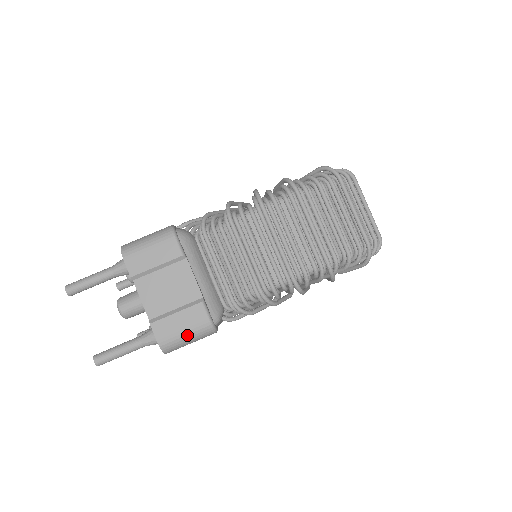
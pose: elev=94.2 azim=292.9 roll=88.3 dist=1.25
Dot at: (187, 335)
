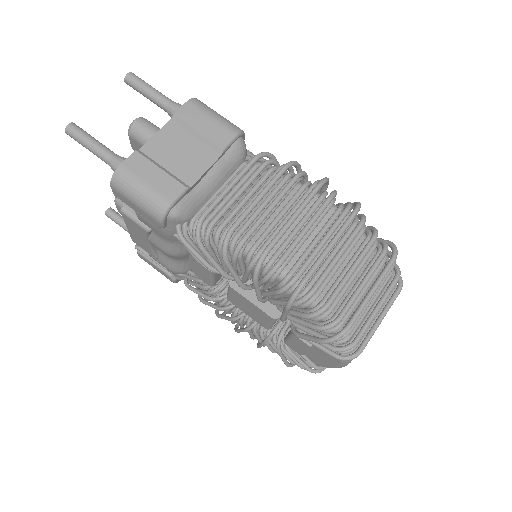
Dot at: (143, 190)
